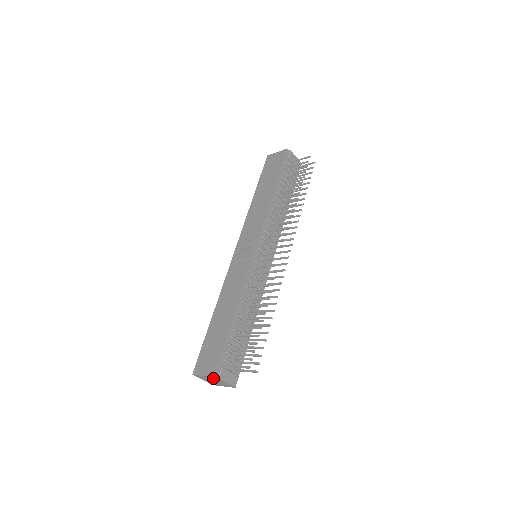
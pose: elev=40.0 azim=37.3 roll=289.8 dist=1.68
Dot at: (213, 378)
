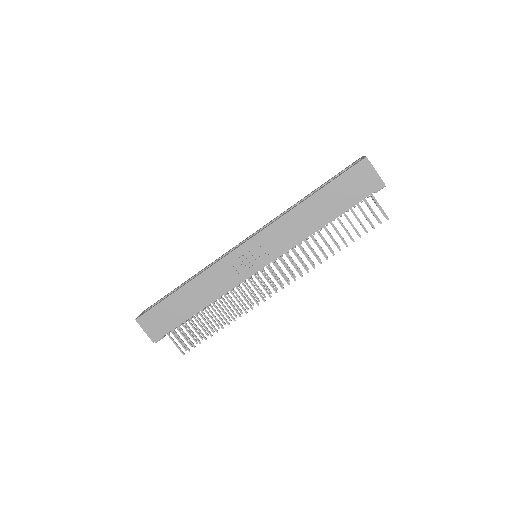
Dot at: (151, 336)
